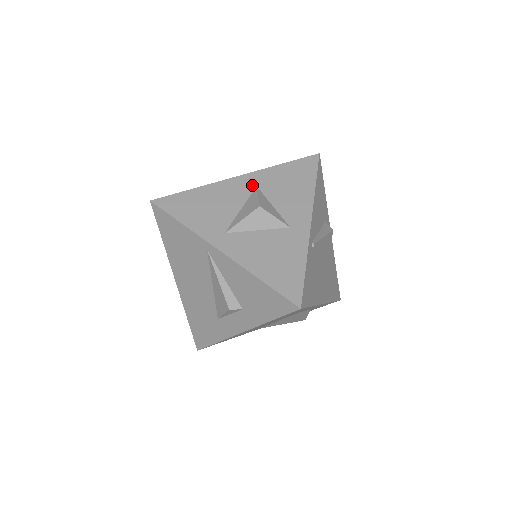
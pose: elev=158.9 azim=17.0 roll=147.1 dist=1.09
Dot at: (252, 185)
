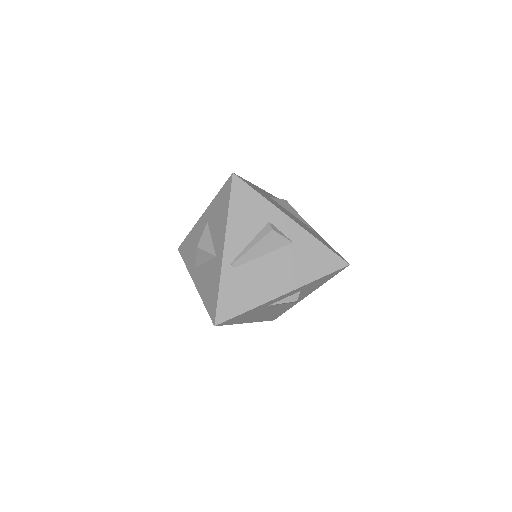
Dot at: (206, 221)
